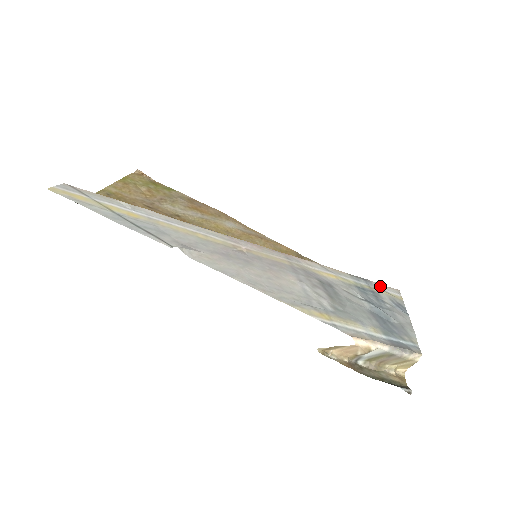
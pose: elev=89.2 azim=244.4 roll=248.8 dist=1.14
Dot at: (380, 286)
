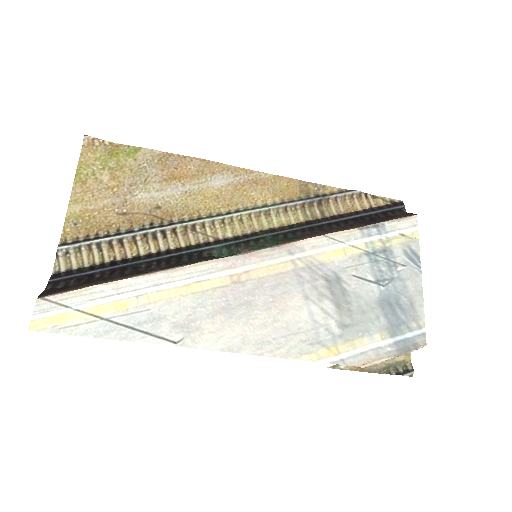
Dot at: (394, 227)
